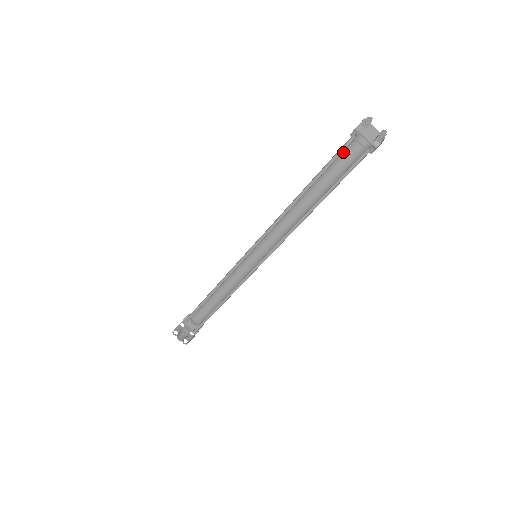
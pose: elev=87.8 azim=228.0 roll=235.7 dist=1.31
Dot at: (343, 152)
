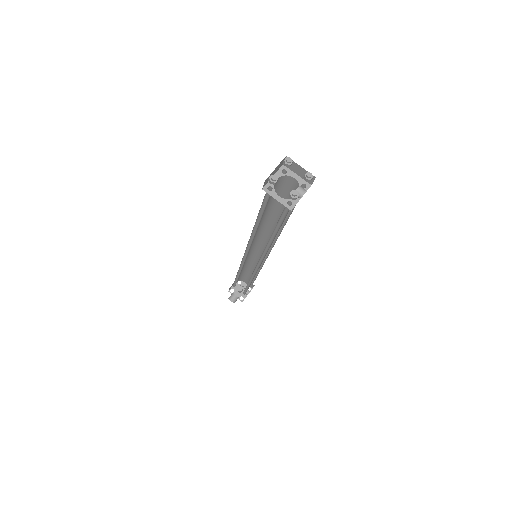
Dot at: (280, 188)
